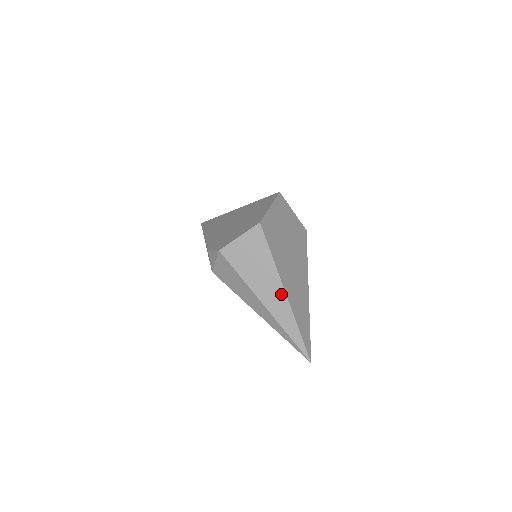
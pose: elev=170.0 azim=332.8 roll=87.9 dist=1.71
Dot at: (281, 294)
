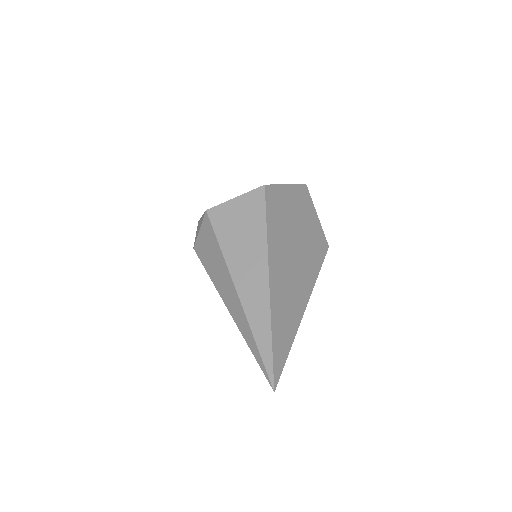
Dot at: (263, 279)
